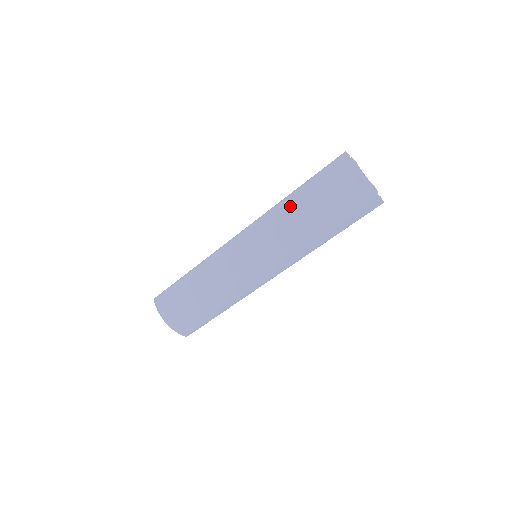
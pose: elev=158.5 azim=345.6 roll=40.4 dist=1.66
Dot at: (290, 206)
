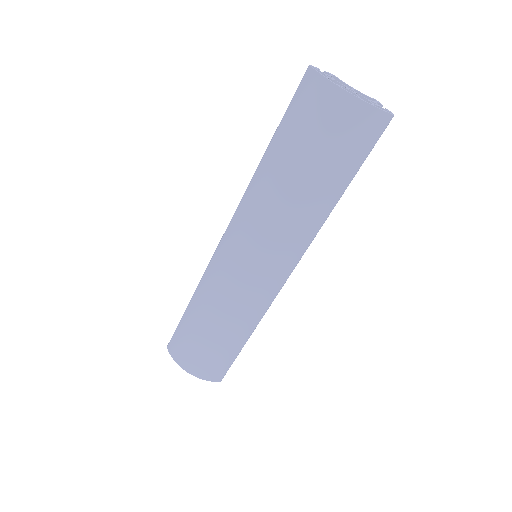
Dot at: (267, 173)
